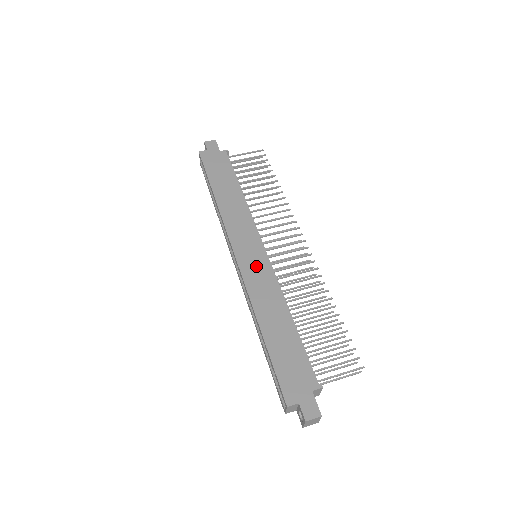
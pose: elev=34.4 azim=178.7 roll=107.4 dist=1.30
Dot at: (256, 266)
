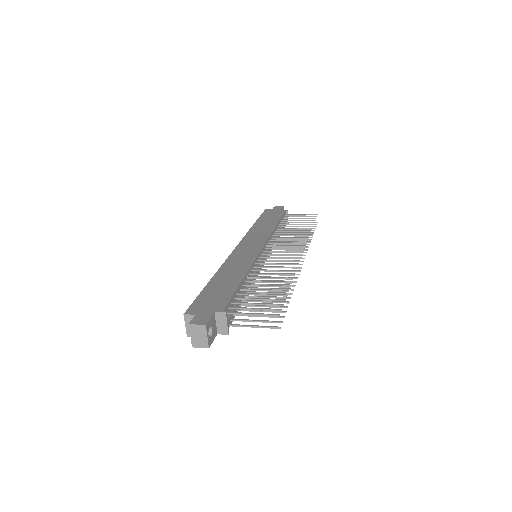
Dot at: (246, 253)
